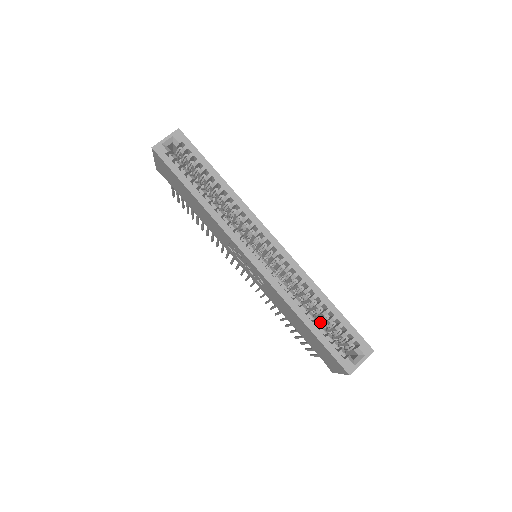
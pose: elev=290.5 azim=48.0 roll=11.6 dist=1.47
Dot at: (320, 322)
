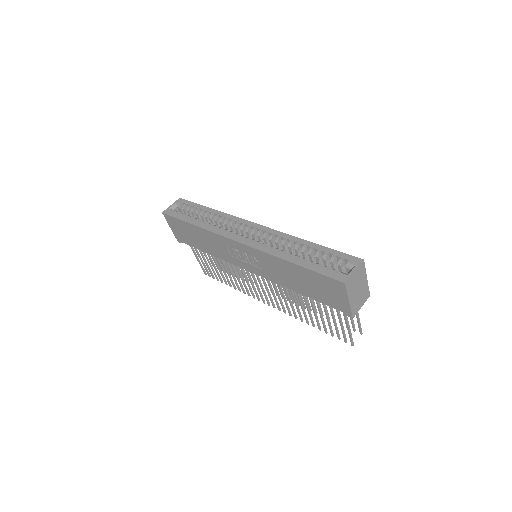
Dot at: occluded
